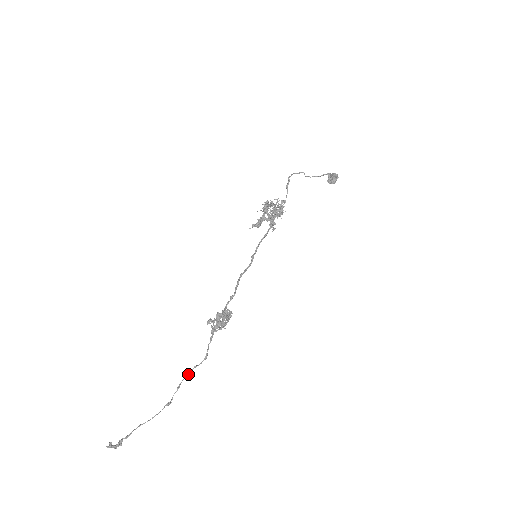
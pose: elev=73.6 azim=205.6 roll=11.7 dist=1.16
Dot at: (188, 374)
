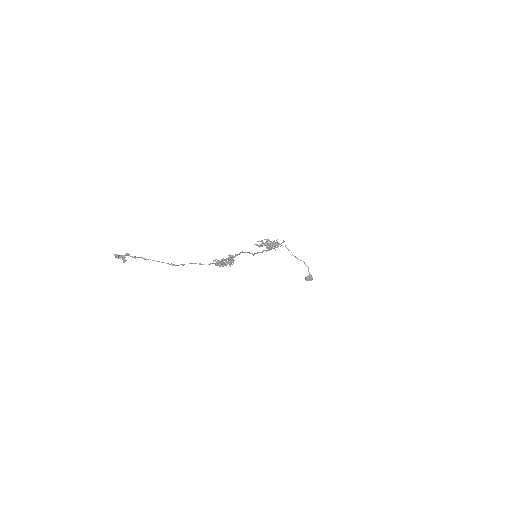
Dot at: (193, 263)
